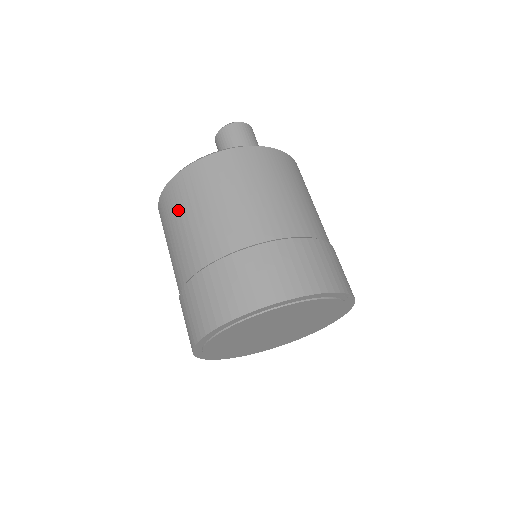
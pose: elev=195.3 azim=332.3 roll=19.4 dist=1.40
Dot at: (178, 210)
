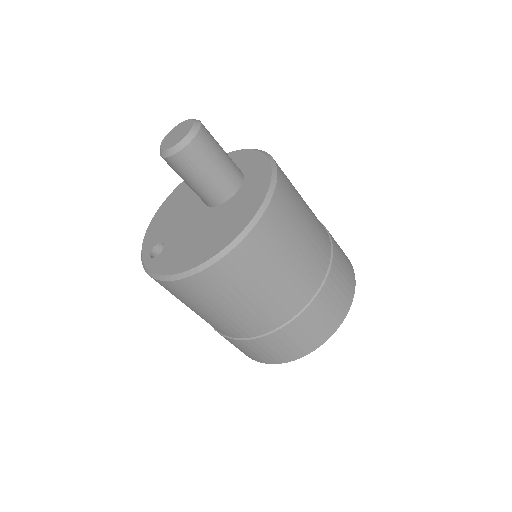
Dot at: (236, 289)
